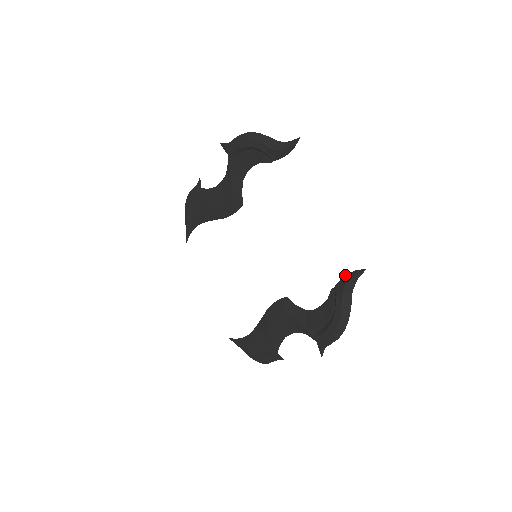
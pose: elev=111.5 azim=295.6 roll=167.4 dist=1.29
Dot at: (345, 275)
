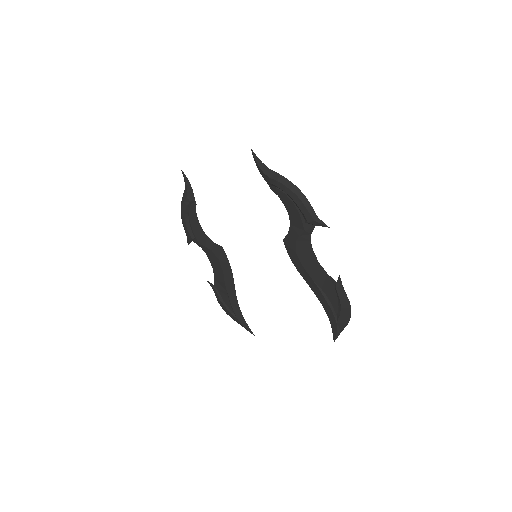
Dot at: occluded
